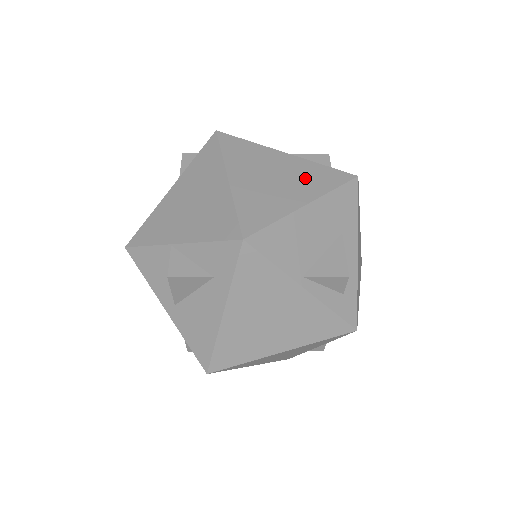
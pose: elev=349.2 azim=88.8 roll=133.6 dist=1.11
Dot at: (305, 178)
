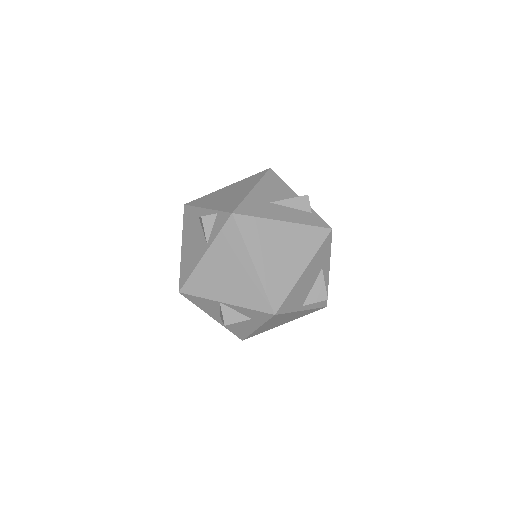
Dot at: (300, 245)
